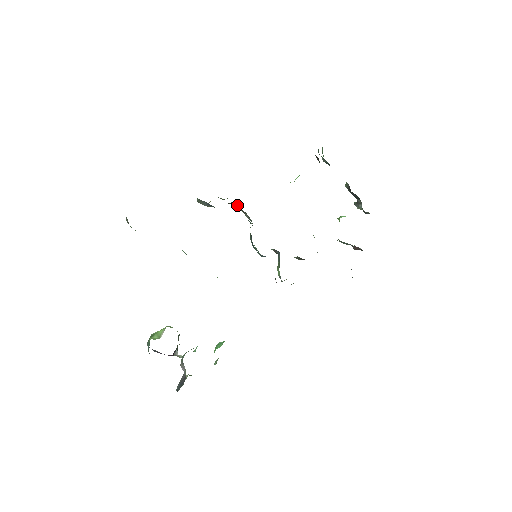
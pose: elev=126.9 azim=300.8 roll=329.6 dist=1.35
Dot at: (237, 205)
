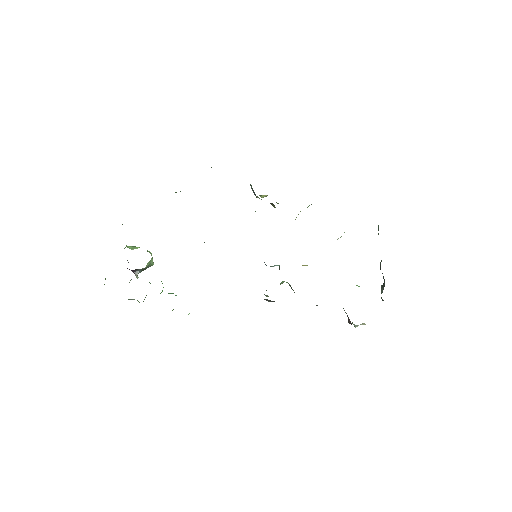
Dot at: occluded
